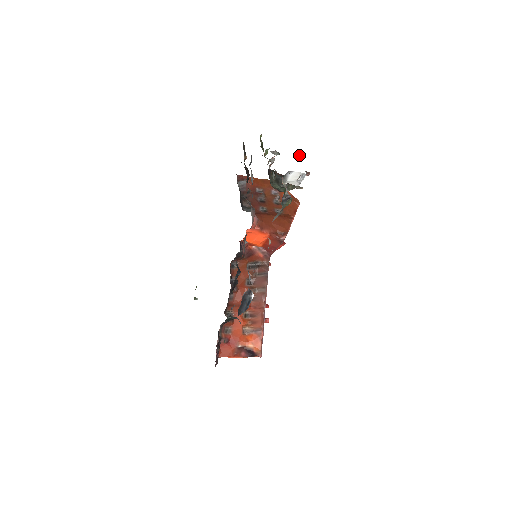
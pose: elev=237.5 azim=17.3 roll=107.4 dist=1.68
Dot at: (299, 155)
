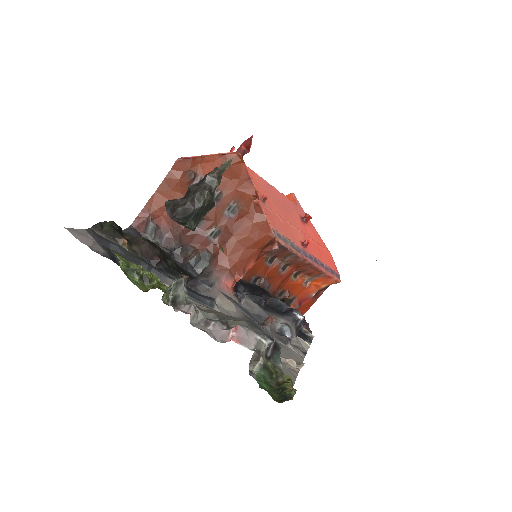
Dot at: occluded
